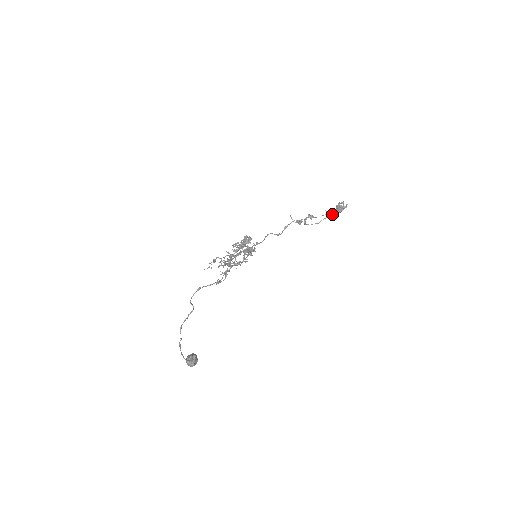
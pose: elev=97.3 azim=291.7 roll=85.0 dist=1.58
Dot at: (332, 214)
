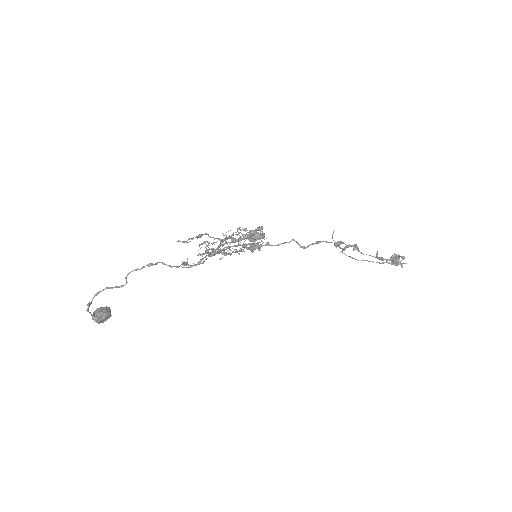
Dot at: occluded
